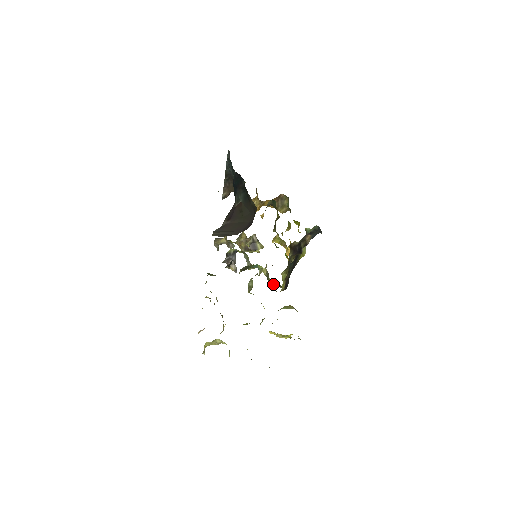
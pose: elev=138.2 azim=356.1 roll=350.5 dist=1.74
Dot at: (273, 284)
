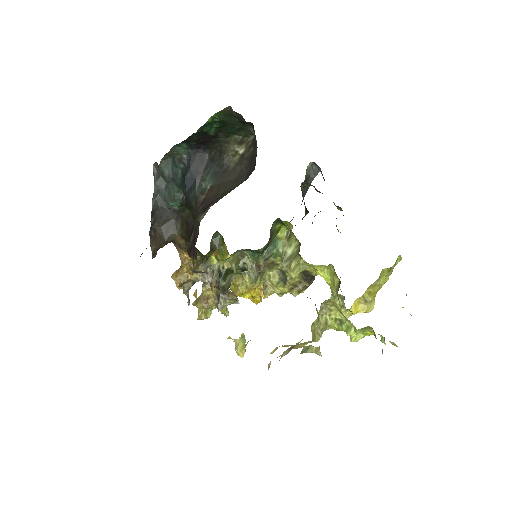
Dot at: (292, 293)
